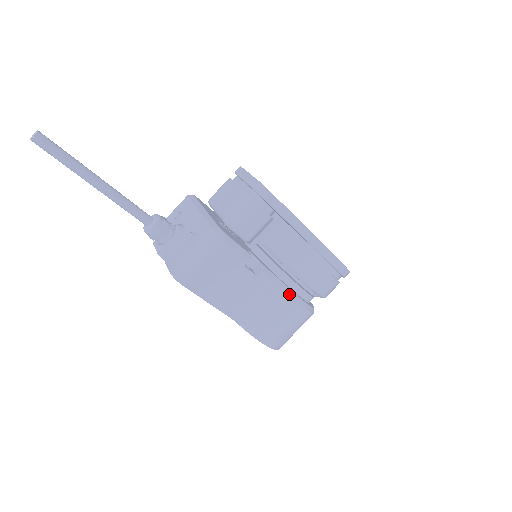
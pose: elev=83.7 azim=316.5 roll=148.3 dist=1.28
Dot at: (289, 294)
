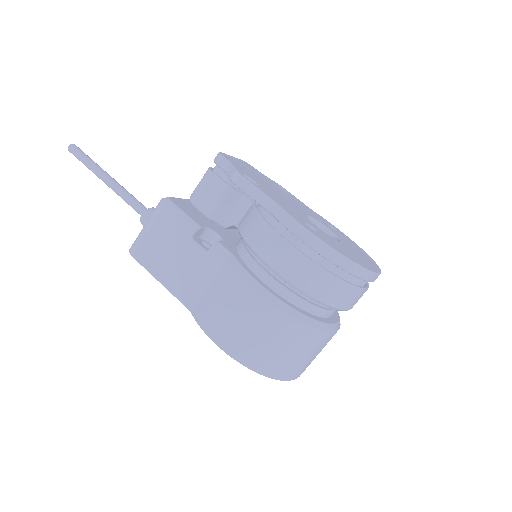
Dot at: (242, 276)
